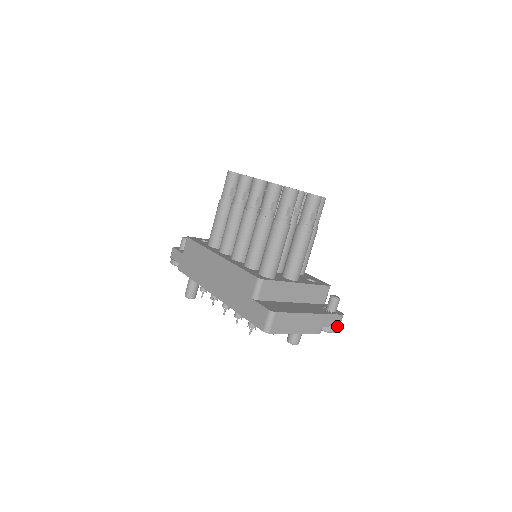
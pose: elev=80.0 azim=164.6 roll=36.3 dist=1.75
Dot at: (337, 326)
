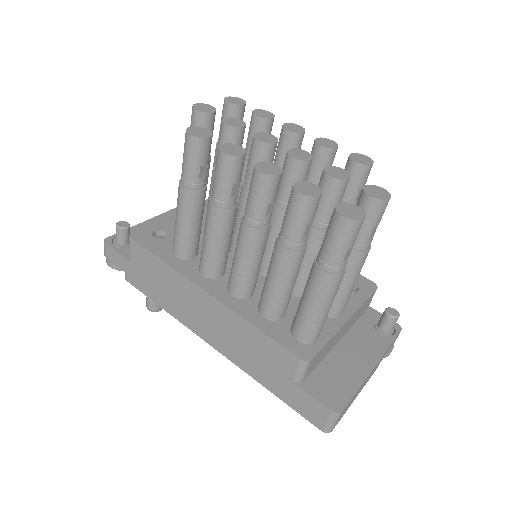
Dot at: (393, 344)
